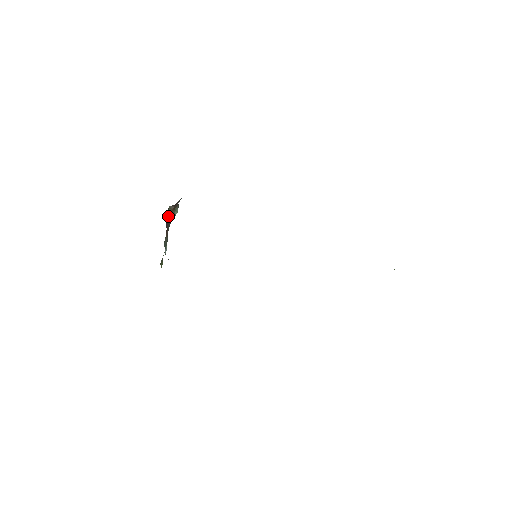
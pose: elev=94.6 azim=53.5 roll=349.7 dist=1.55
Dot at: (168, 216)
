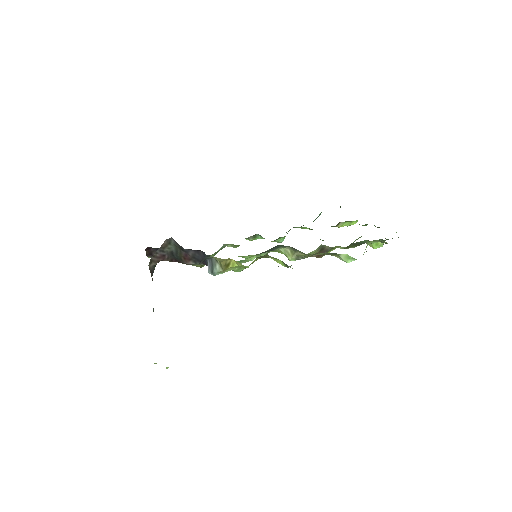
Dot at: occluded
